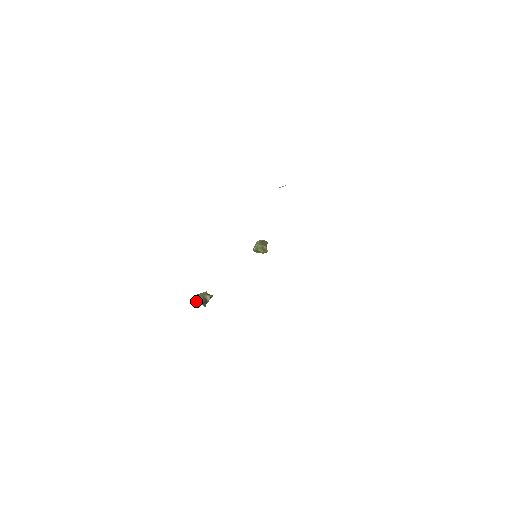
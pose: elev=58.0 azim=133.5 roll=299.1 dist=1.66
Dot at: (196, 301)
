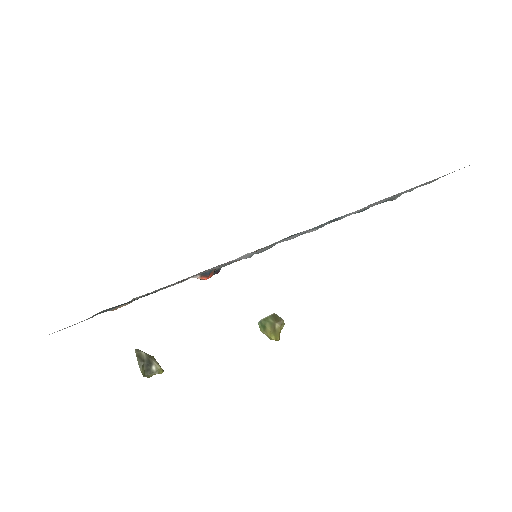
Dot at: (136, 354)
